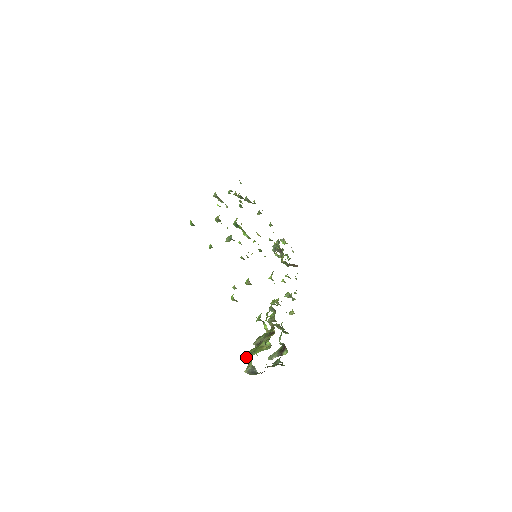
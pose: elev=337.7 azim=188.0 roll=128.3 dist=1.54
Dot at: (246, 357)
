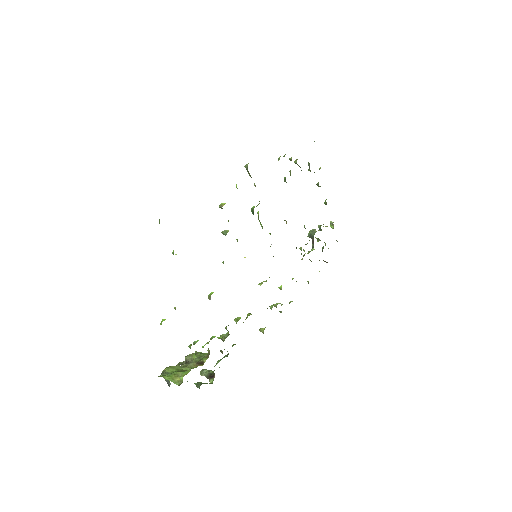
Dot at: (162, 372)
